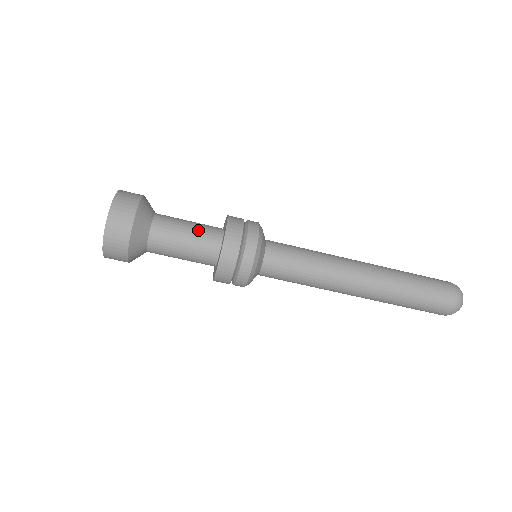
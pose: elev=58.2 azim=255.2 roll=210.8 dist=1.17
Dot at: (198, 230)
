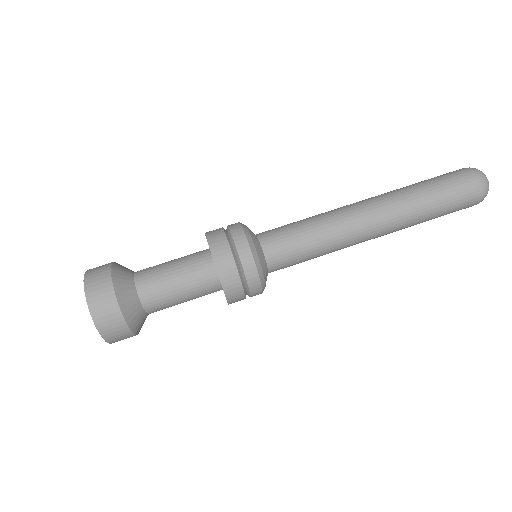
Dot at: (182, 258)
